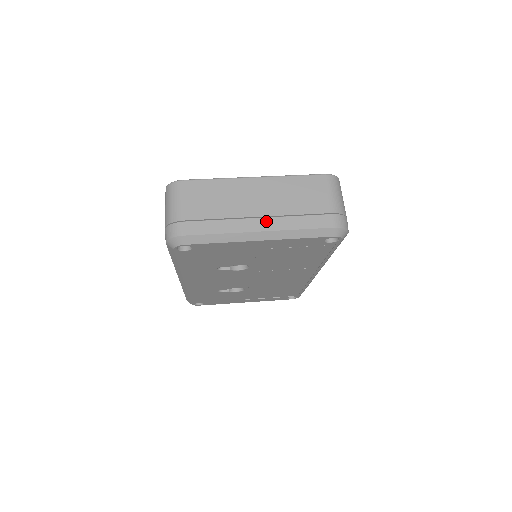
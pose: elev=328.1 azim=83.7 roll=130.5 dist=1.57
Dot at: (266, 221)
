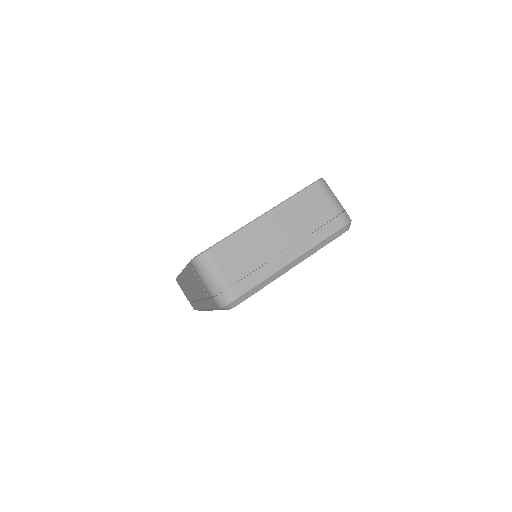
Dot at: (293, 249)
